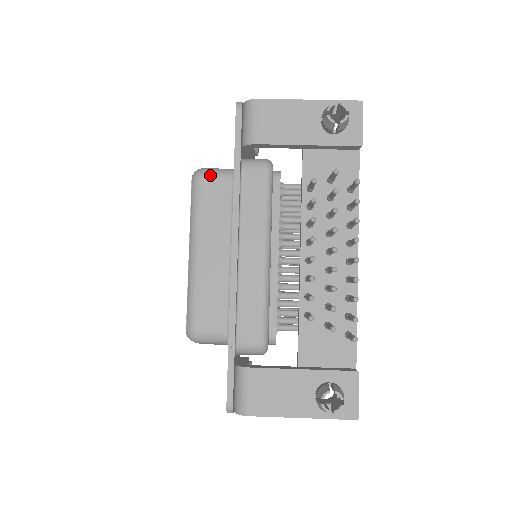
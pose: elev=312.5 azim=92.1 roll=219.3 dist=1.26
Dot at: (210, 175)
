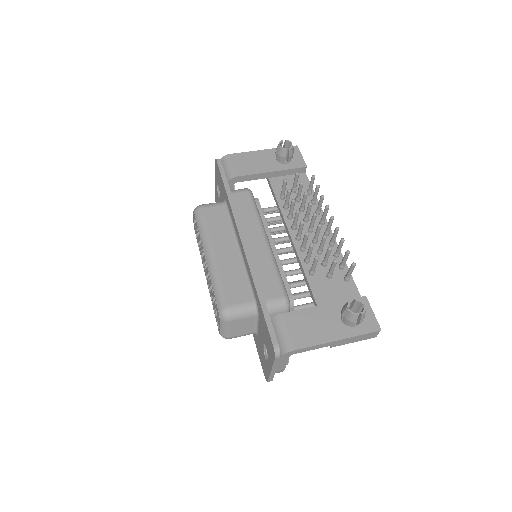
Dot at: (208, 205)
